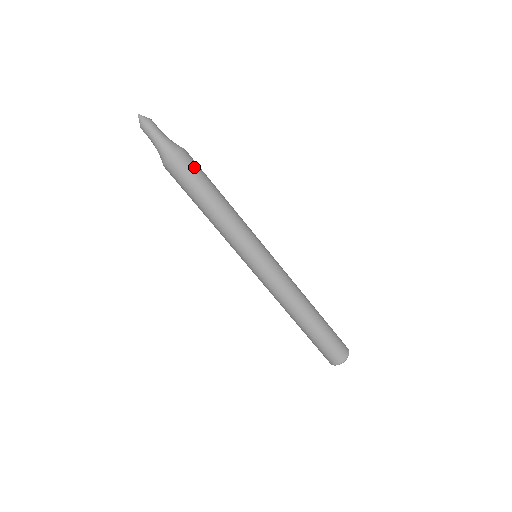
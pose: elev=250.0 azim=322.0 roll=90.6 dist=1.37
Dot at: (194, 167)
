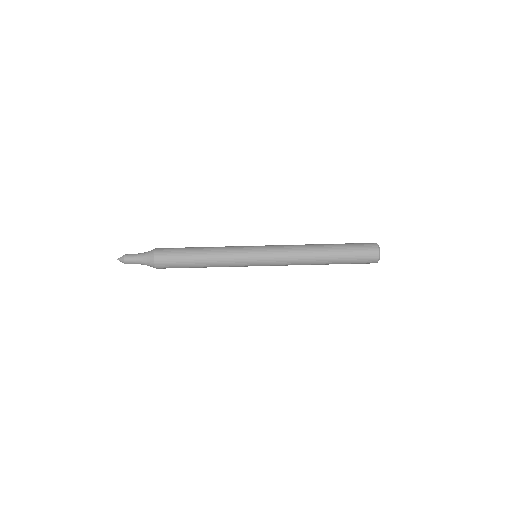
Dot at: (170, 249)
